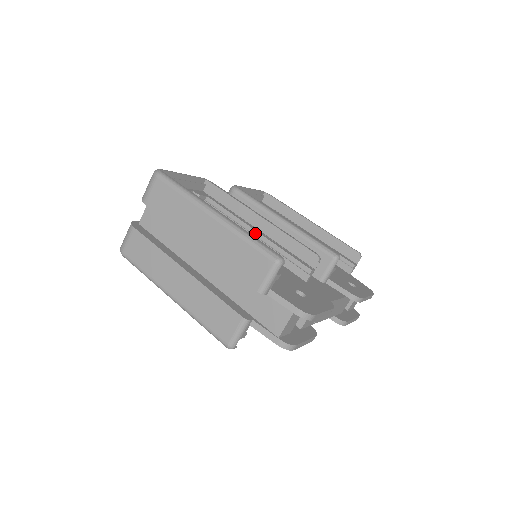
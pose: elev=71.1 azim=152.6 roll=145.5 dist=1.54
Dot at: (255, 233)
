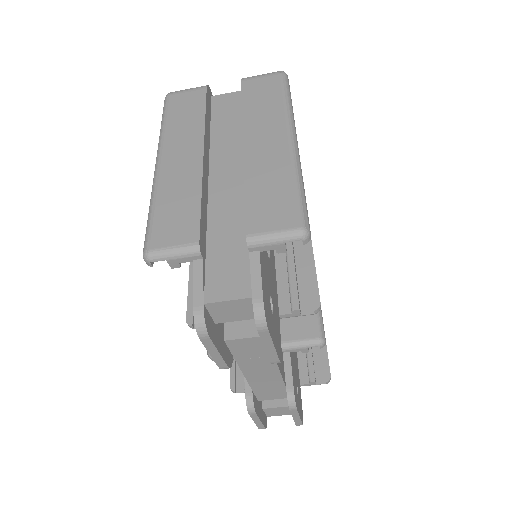
Dot at: occluded
